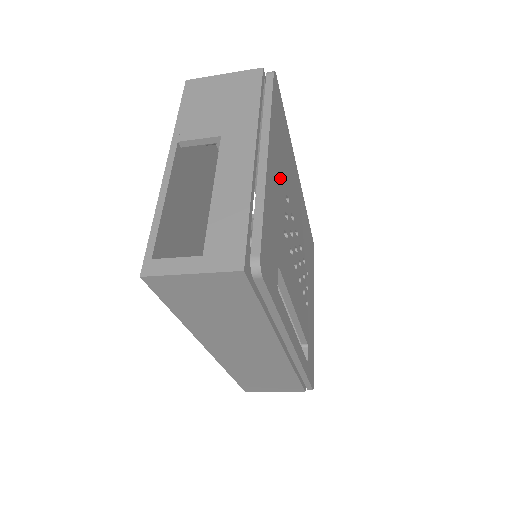
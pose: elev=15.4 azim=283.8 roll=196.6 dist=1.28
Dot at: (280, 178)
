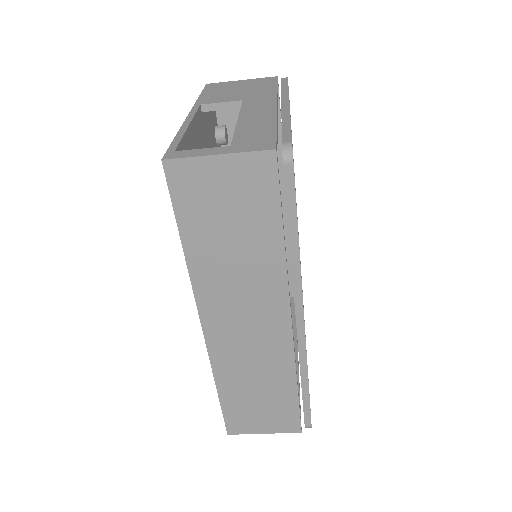
Dot at: occluded
